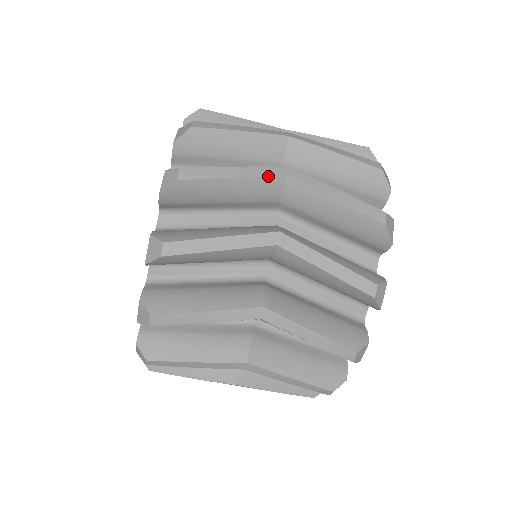
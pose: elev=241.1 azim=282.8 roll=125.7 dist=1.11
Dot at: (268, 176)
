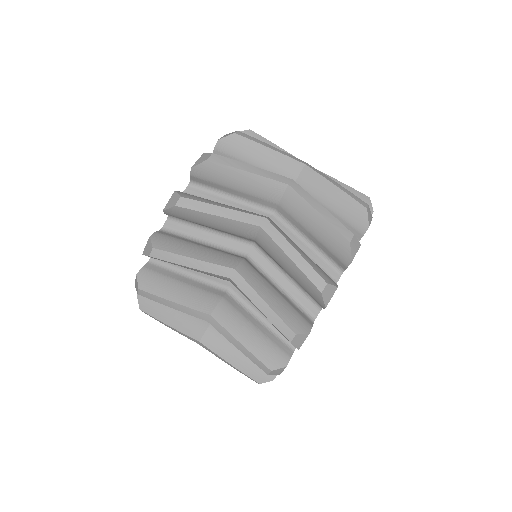
Dot at: occluded
